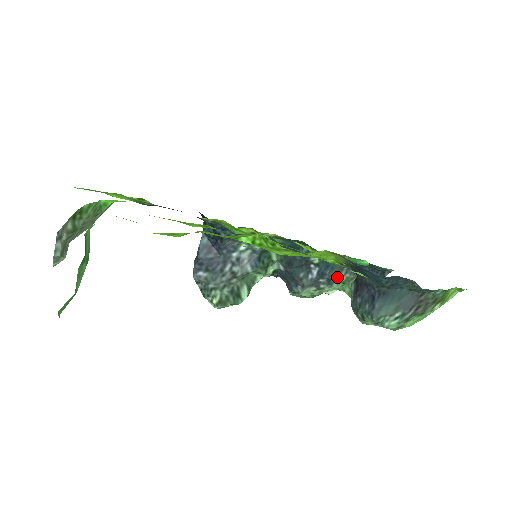
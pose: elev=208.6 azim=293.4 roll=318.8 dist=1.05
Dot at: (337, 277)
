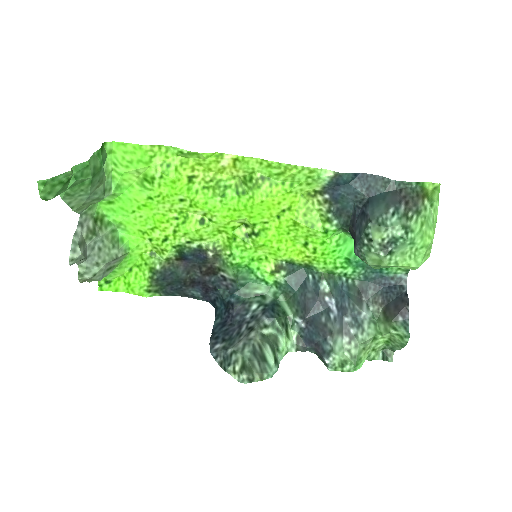
Dot at: (360, 310)
